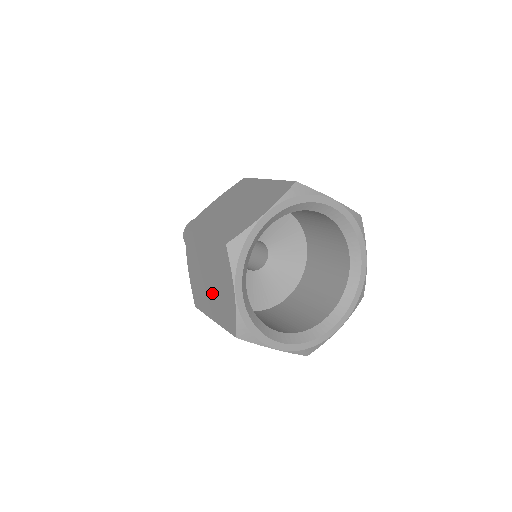
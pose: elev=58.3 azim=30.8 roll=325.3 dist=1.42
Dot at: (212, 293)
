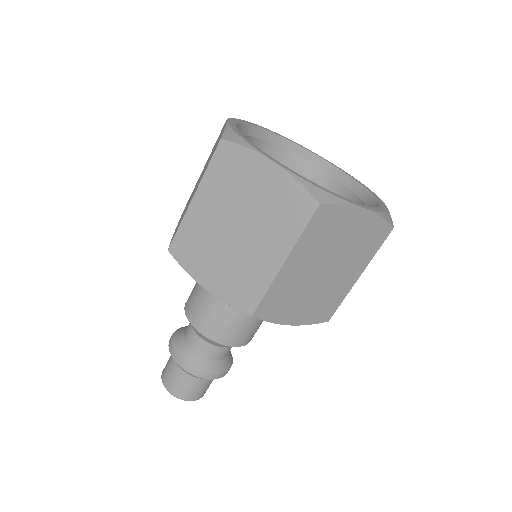
Dot at: (253, 233)
